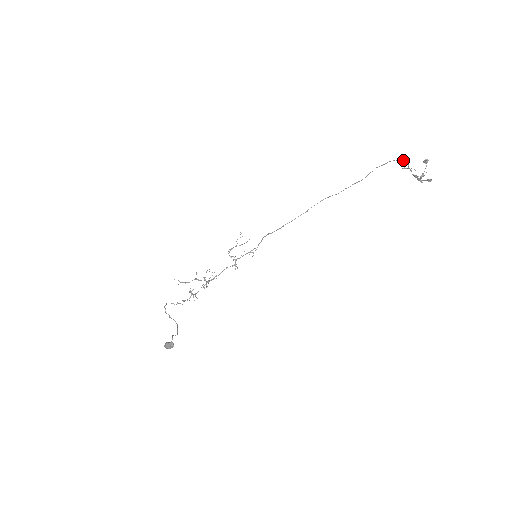
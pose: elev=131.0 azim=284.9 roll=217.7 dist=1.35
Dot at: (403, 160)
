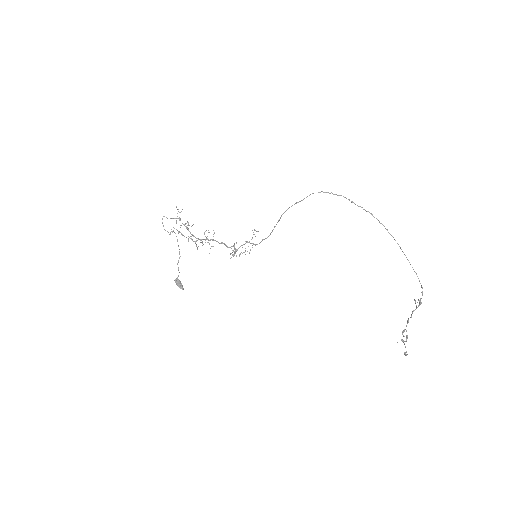
Dot at: occluded
